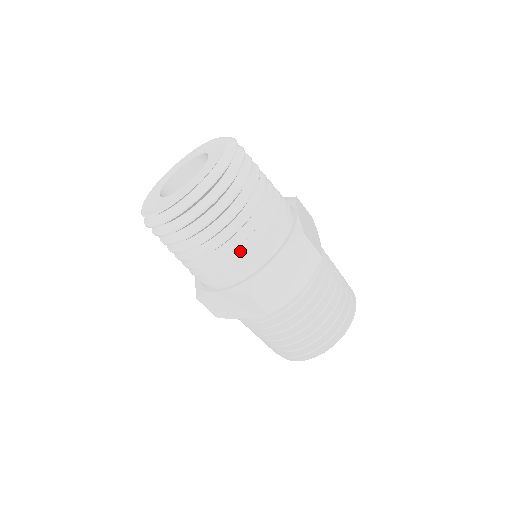
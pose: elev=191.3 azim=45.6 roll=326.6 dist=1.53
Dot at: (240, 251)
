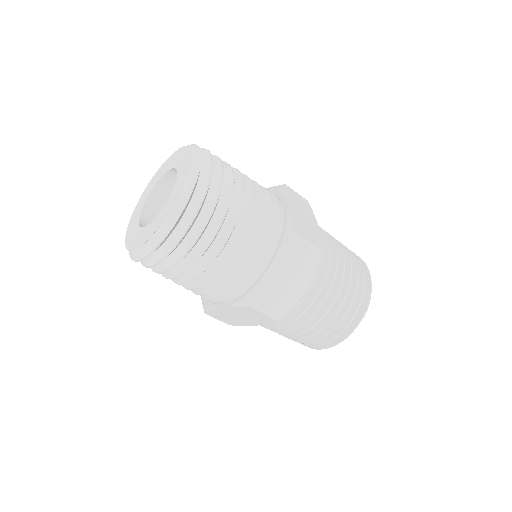
Dot at: occluded
